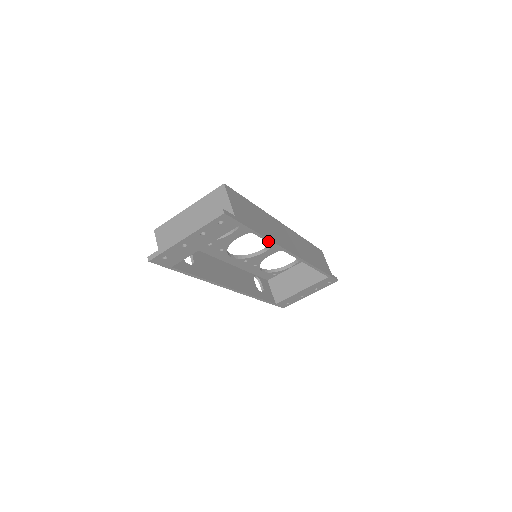
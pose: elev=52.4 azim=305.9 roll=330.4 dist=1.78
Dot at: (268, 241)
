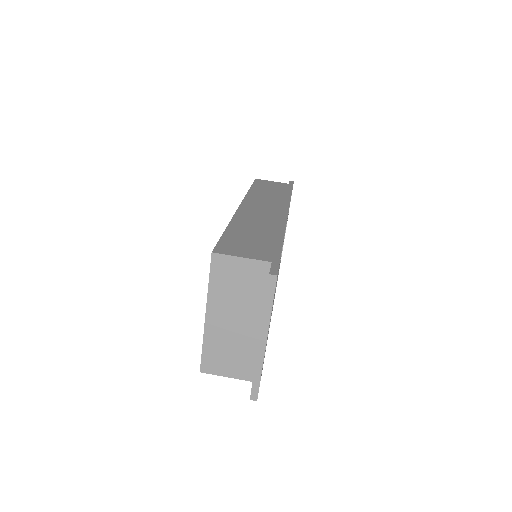
Dot at: occluded
